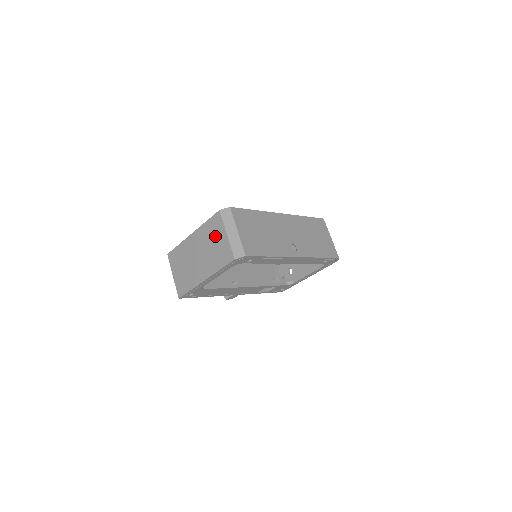
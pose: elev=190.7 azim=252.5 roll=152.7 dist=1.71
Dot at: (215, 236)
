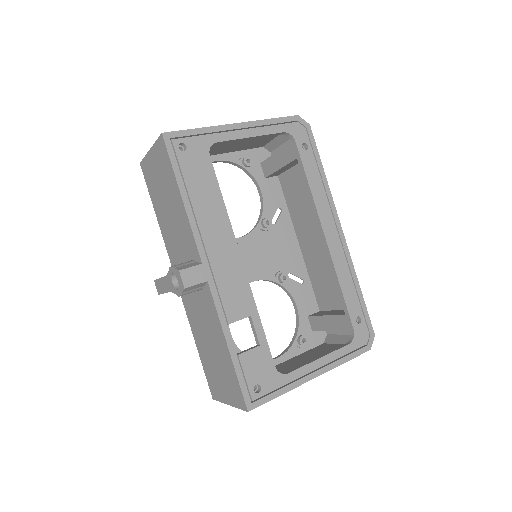
Dot at: occluded
